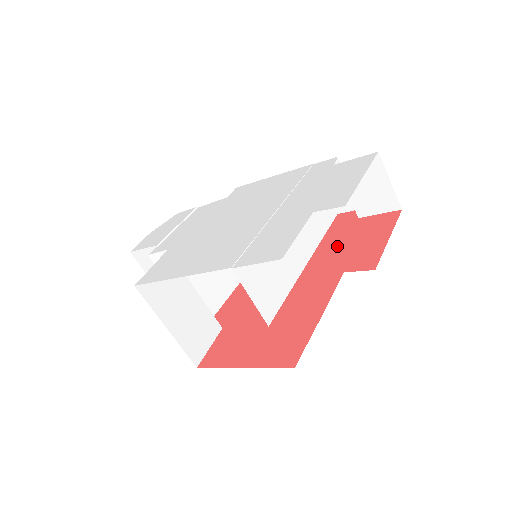
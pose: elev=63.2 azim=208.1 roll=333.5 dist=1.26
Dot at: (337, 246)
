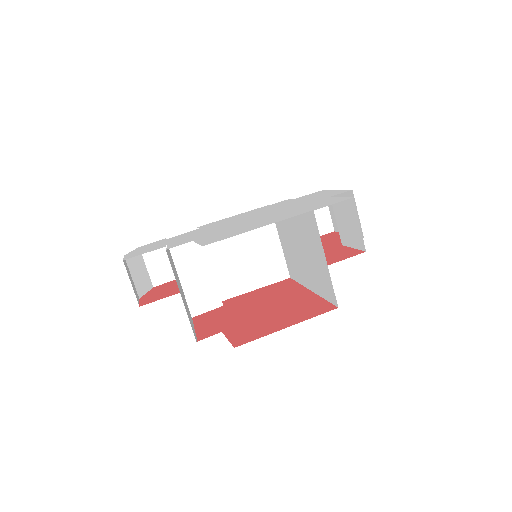
Dot at: occluded
